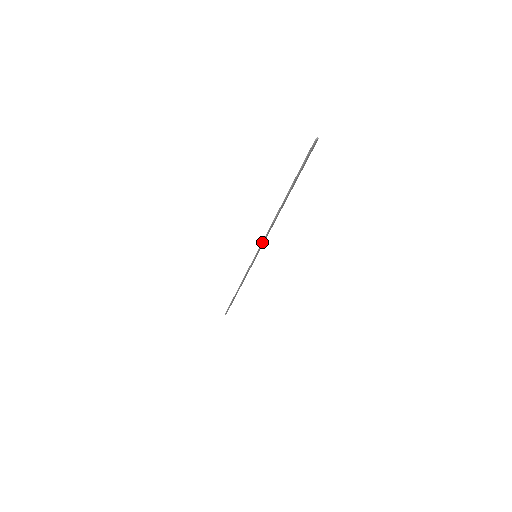
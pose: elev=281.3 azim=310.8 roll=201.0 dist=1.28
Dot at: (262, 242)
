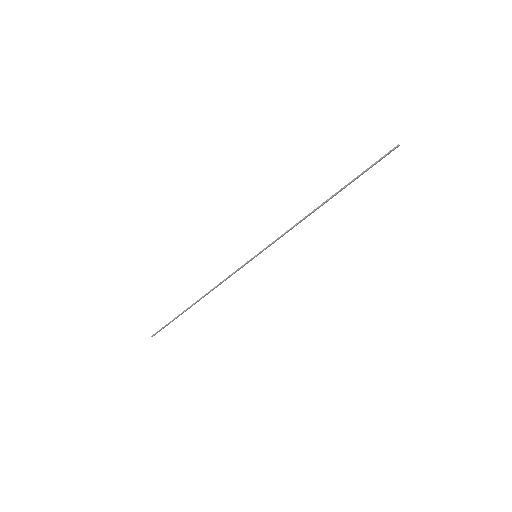
Dot at: (277, 239)
